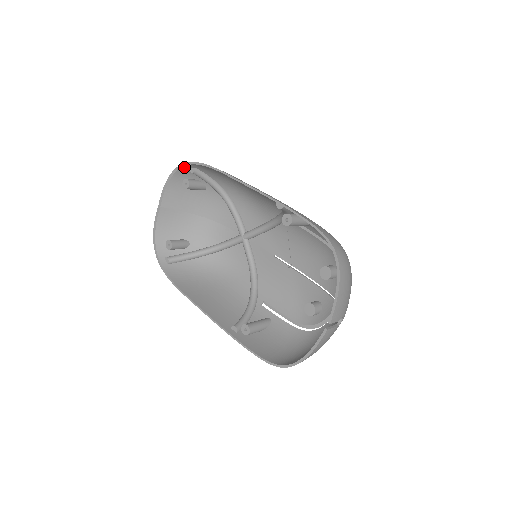
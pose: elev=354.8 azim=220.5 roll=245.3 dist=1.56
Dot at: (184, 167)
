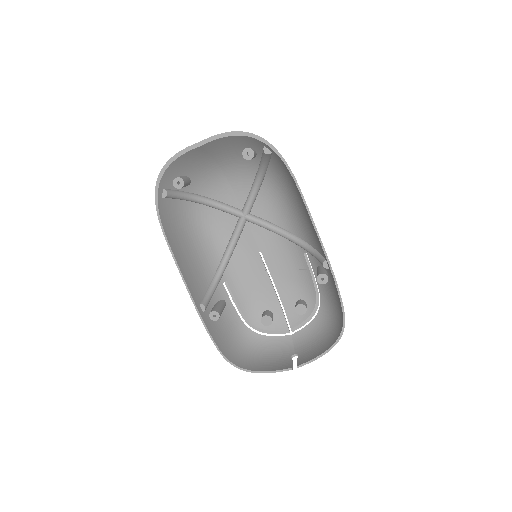
Dot at: (263, 143)
